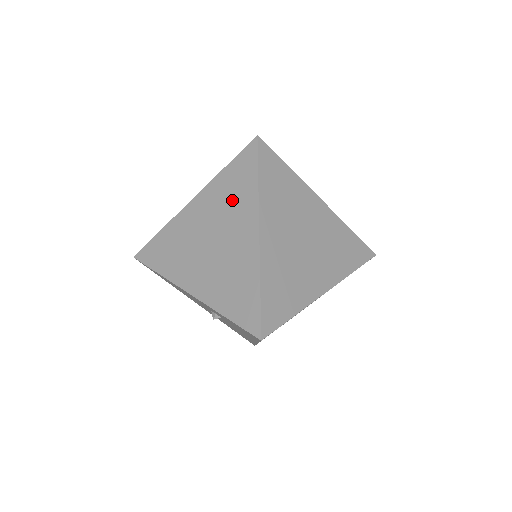
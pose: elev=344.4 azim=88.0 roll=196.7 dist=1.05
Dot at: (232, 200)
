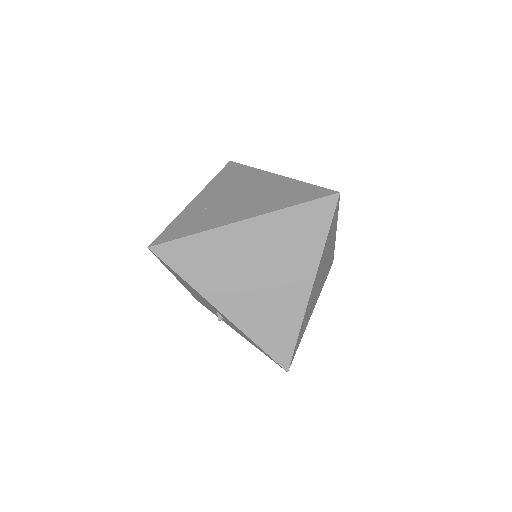
Dot at: (294, 244)
